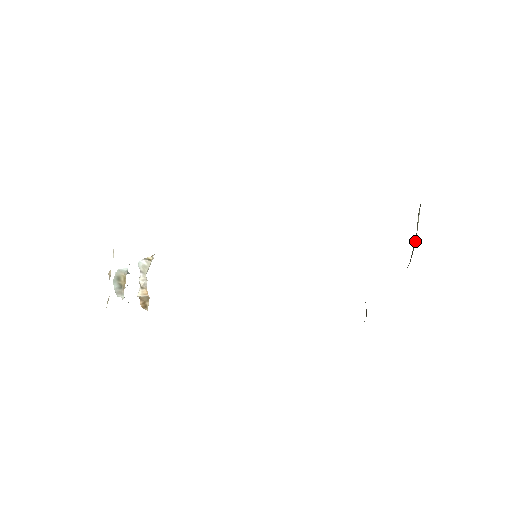
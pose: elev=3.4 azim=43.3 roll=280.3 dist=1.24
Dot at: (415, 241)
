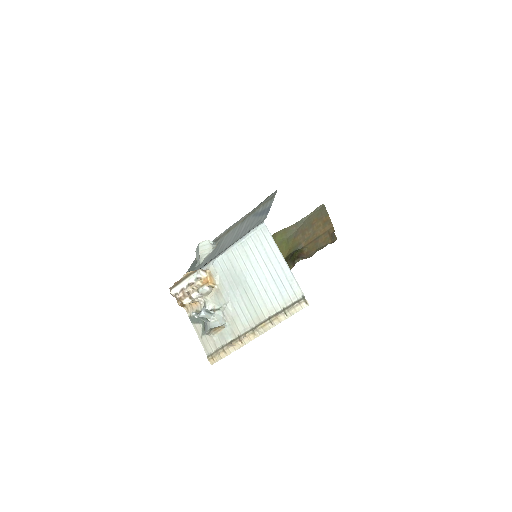
Dot at: (306, 219)
